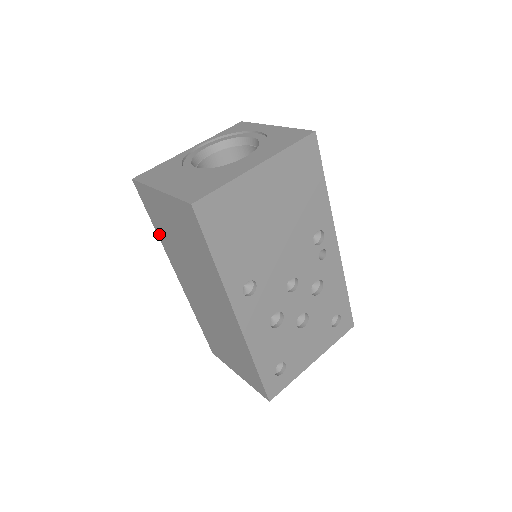
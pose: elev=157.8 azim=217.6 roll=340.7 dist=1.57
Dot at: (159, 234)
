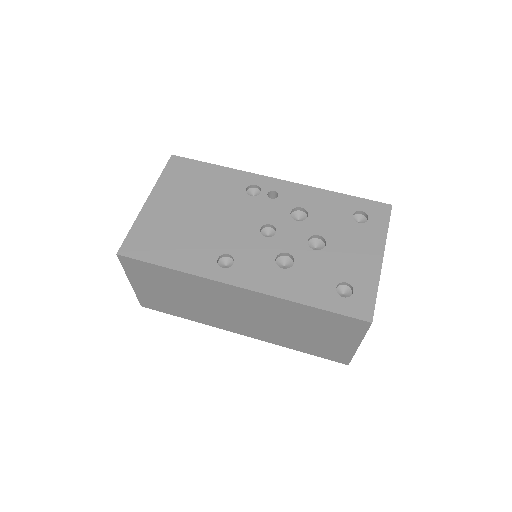
Dot at: (190, 318)
